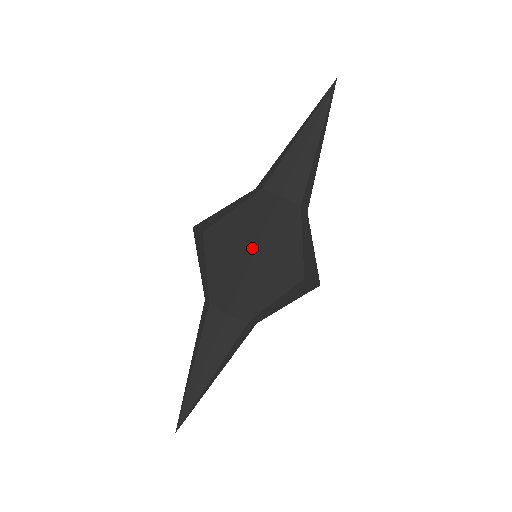
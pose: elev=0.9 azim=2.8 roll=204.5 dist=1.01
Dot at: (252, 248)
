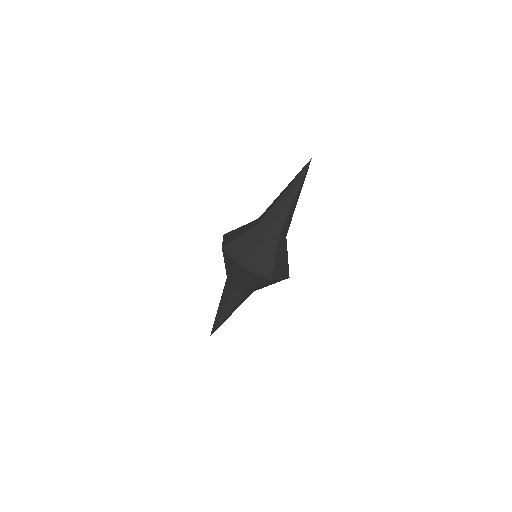
Dot at: (243, 263)
